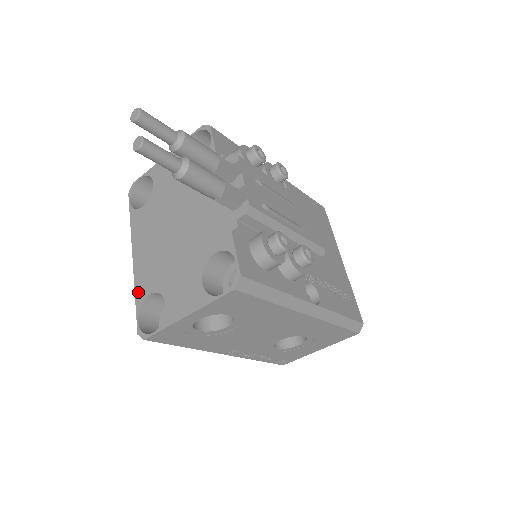
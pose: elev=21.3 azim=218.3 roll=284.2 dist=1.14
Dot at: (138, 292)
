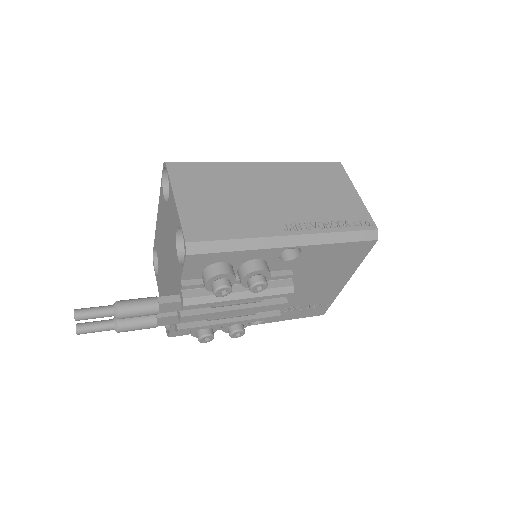
Dot at: (155, 239)
